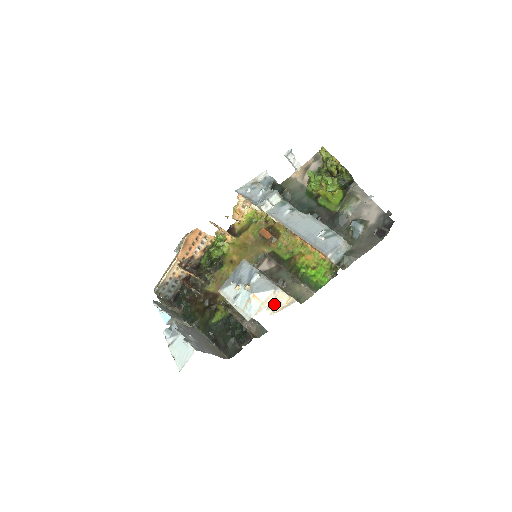
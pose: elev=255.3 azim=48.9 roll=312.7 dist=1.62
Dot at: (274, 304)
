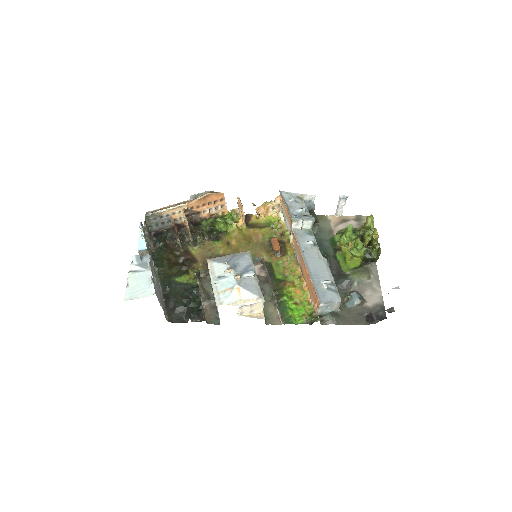
Dot at: (248, 308)
